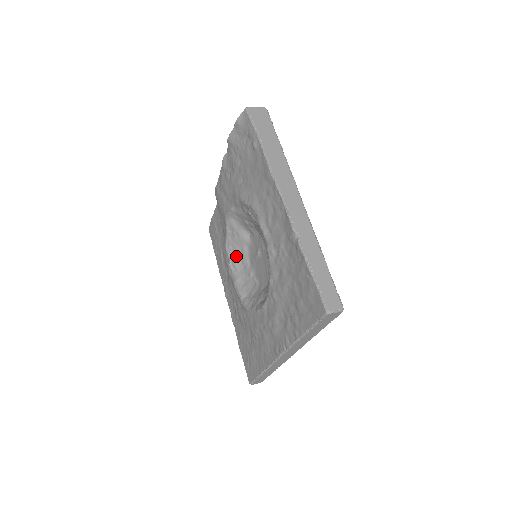
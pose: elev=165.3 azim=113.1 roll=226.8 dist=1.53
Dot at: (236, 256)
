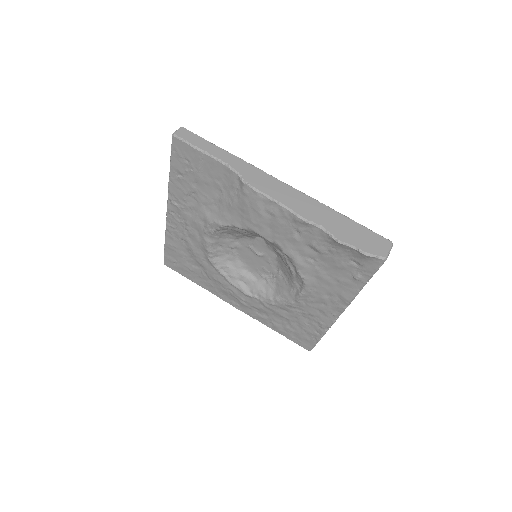
Dot at: (227, 232)
